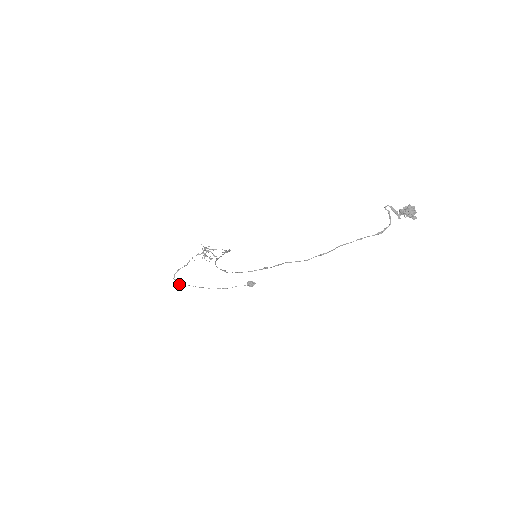
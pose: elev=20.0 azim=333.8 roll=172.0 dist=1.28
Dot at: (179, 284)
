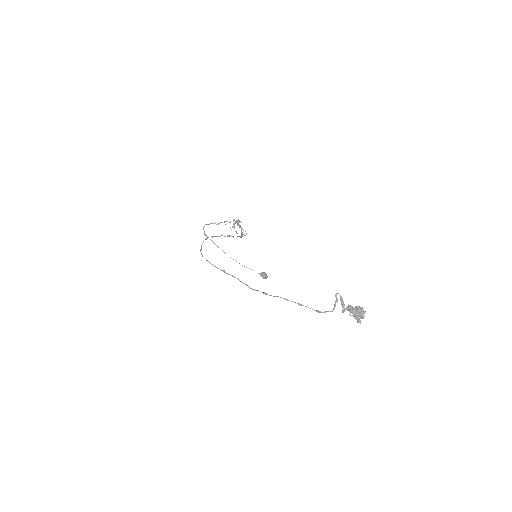
Dot at: (205, 235)
